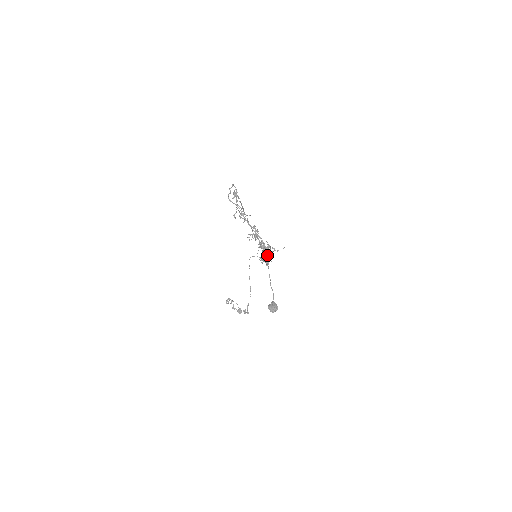
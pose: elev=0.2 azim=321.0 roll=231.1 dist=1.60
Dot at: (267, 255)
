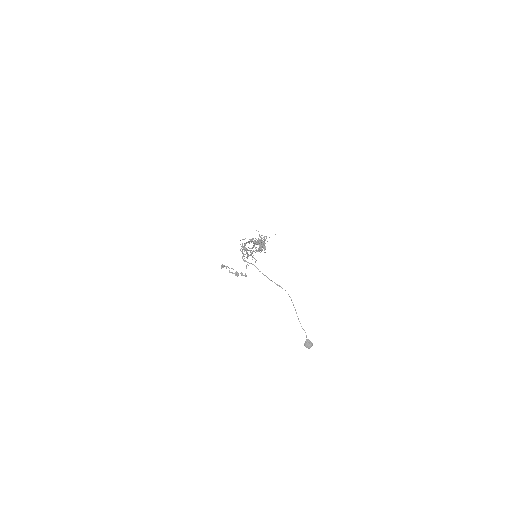
Dot at: occluded
